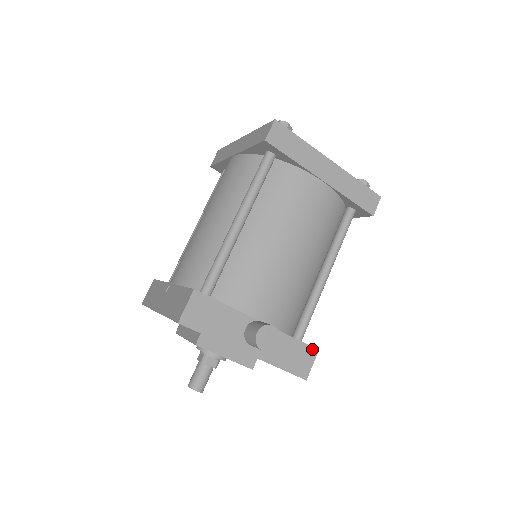
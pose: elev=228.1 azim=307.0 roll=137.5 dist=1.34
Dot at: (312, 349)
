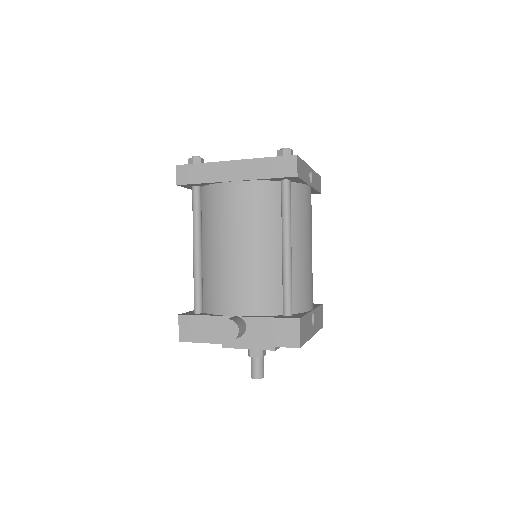
Dot at: (292, 320)
